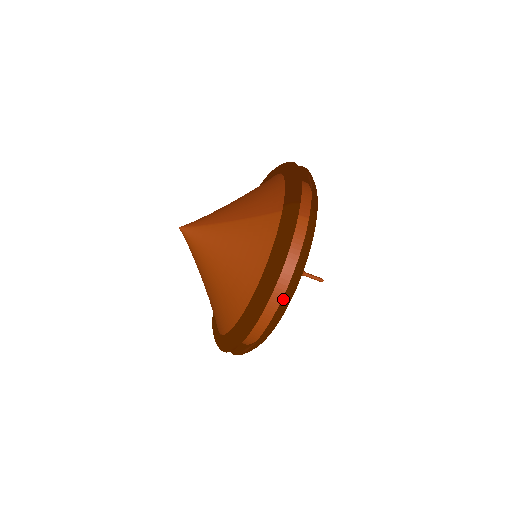
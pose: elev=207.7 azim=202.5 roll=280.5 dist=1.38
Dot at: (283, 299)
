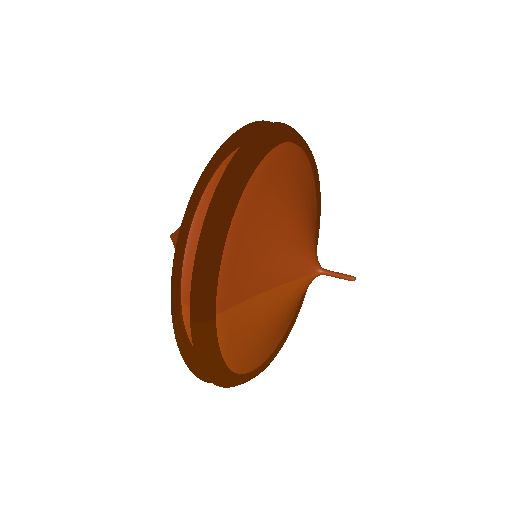
Dot at: occluded
